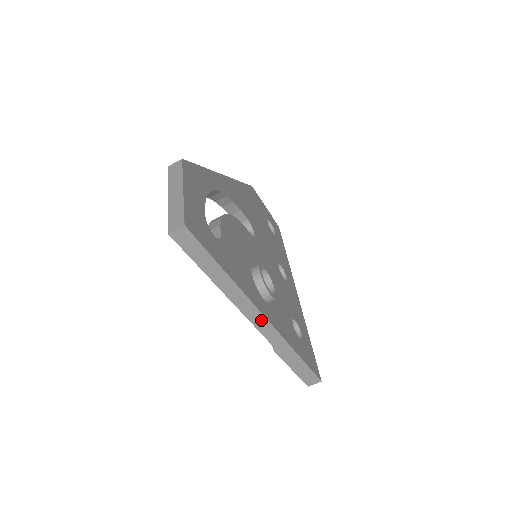
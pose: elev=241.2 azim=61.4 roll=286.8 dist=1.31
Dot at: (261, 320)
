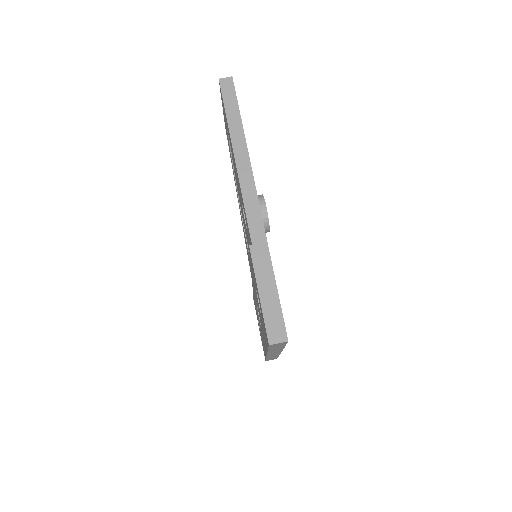
Dot at: (252, 194)
